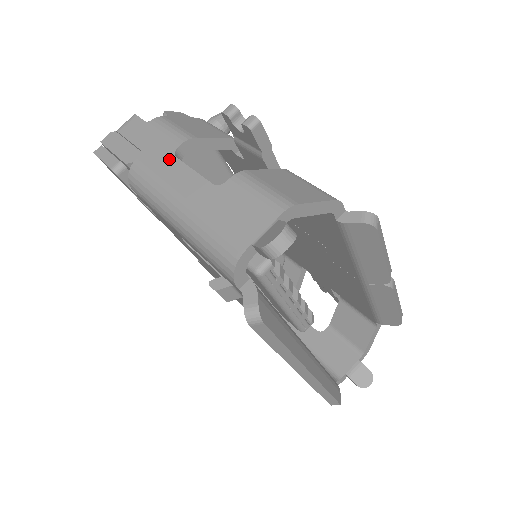
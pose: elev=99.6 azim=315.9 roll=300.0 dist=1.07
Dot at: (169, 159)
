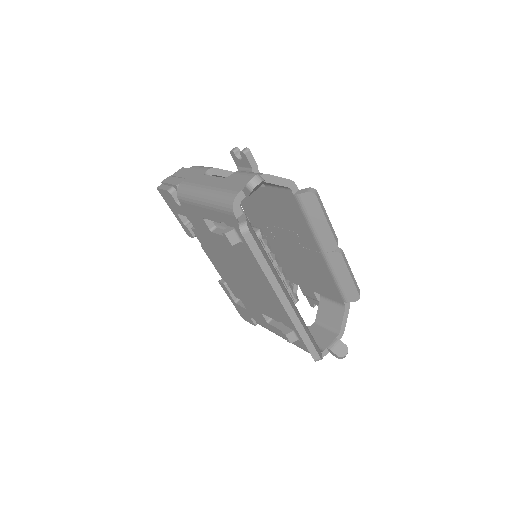
Dot at: (201, 176)
